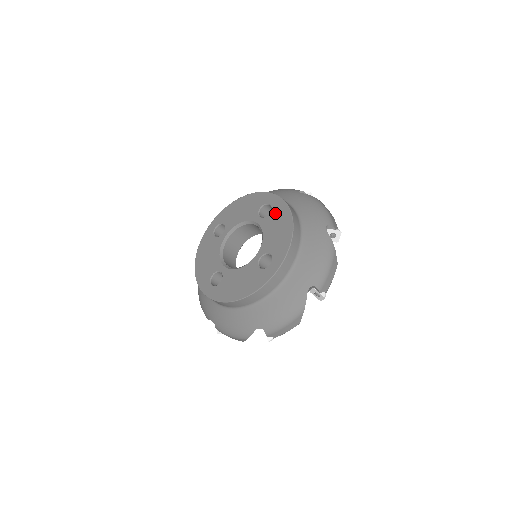
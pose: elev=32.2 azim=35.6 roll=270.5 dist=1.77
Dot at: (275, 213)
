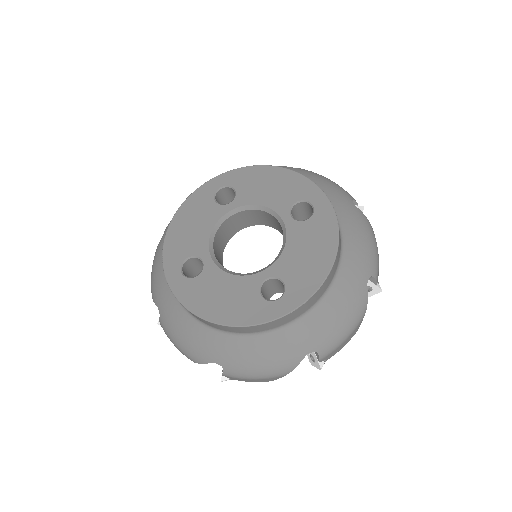
Dot at: (315, 225)
